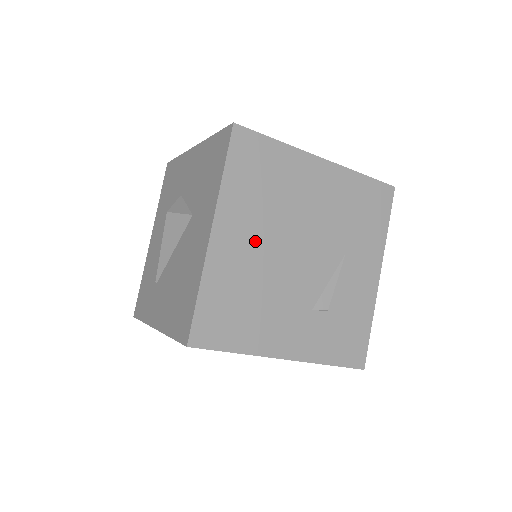
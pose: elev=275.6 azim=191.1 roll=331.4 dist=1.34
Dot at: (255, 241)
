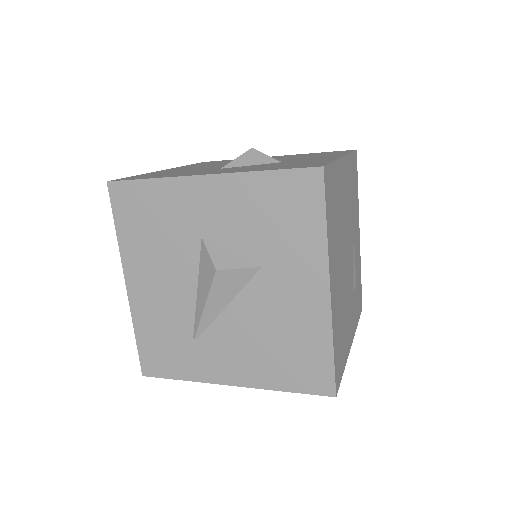
Dot at: (339, 271)
